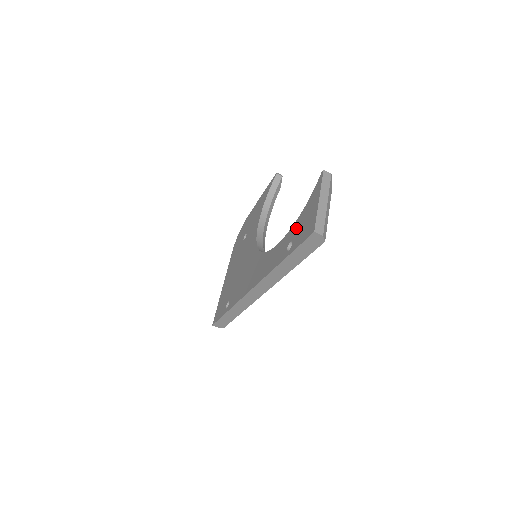
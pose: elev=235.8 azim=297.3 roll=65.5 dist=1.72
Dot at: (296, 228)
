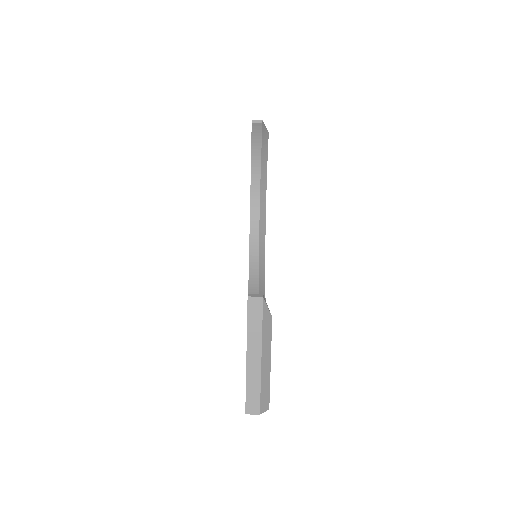
Dot at: occluded
